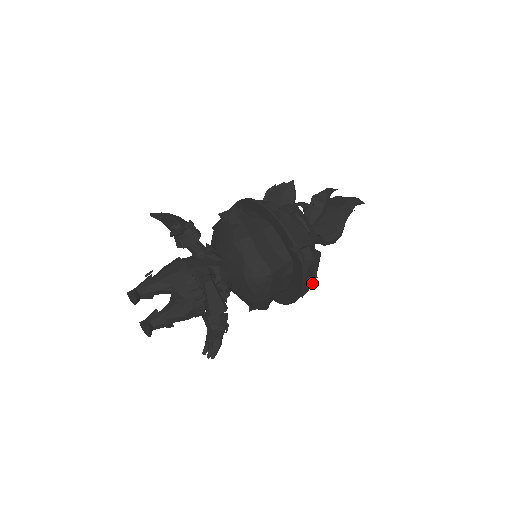
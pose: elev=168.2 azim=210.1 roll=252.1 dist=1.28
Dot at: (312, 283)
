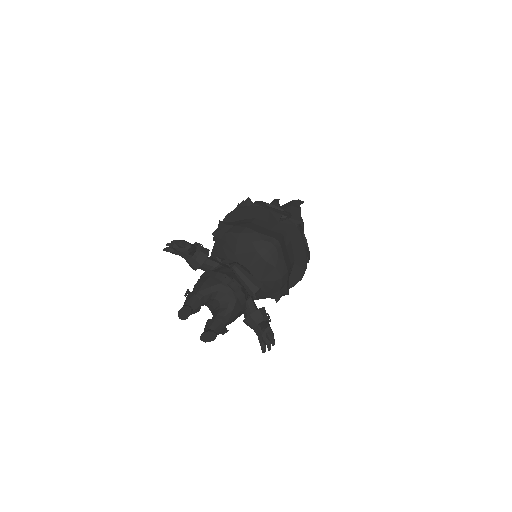
Dot at: (308, 250)
